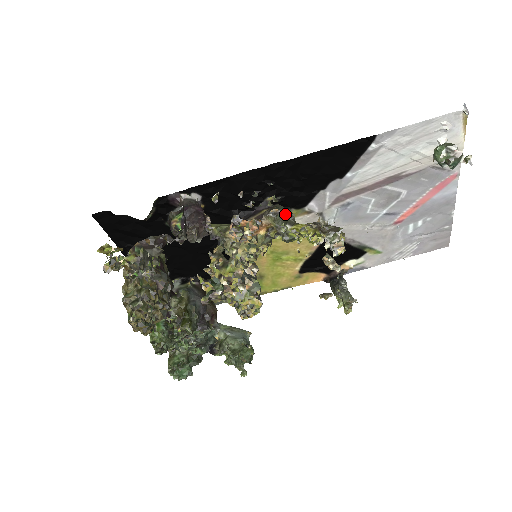
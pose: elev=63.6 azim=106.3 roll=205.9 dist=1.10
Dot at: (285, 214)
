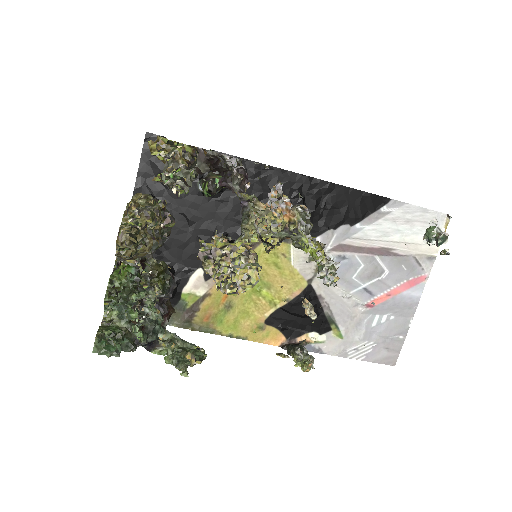
Dot at: (310, 215)
